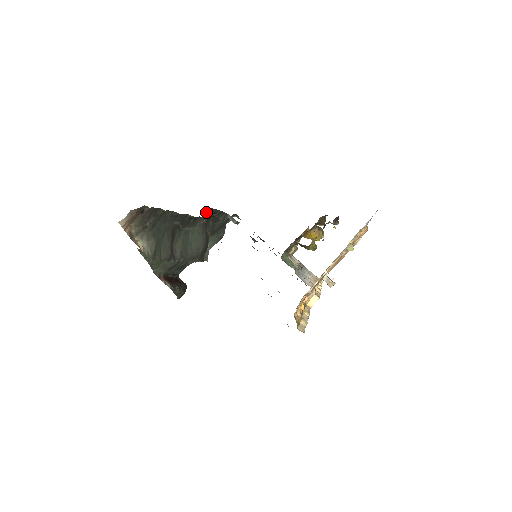
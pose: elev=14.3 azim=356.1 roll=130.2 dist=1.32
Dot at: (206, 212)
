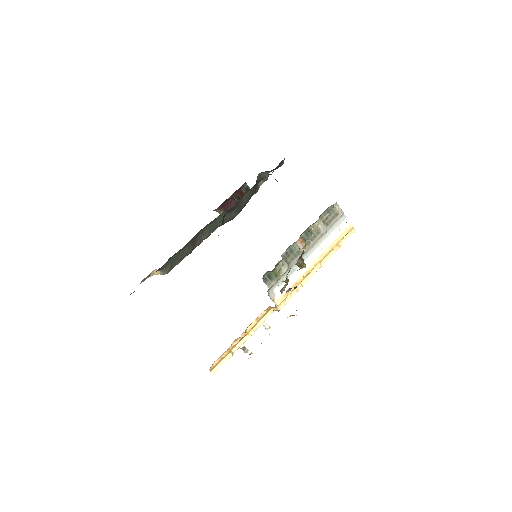
Dot at: (224, 216)
